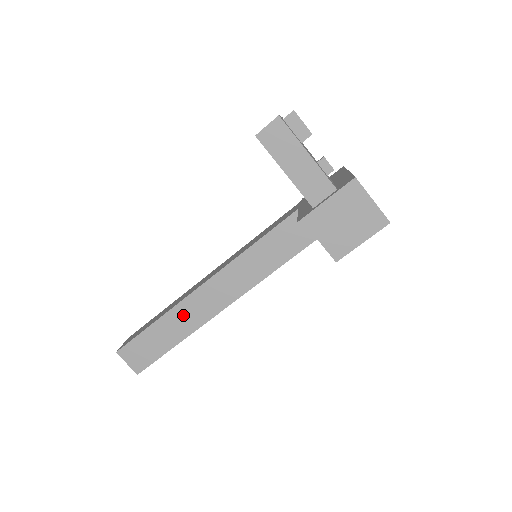
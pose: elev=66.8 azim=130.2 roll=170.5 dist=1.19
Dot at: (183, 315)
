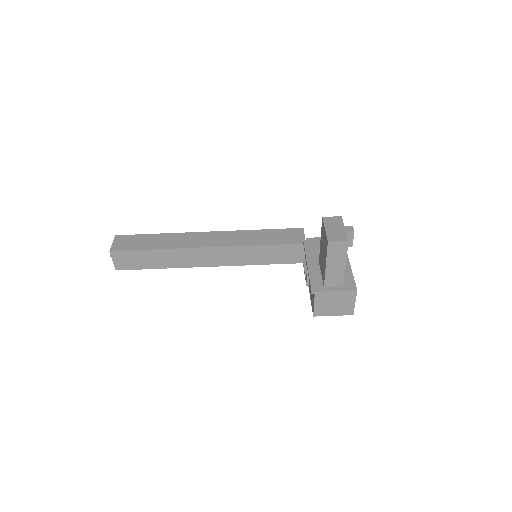
Dot at: (178, 256)
